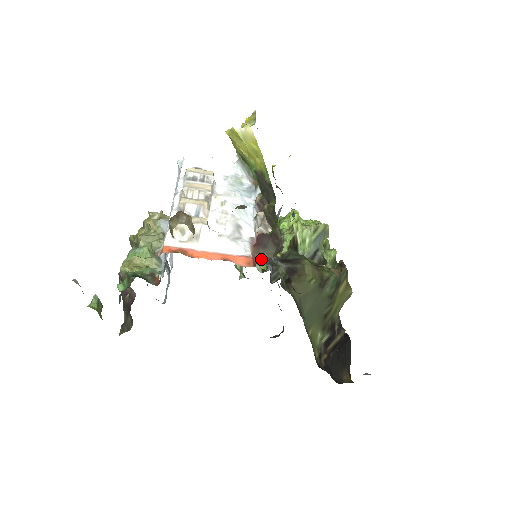
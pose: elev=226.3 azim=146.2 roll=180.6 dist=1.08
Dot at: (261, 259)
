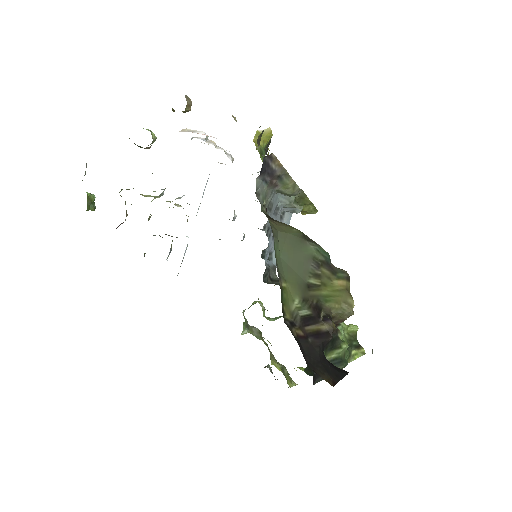
Dot at: (272, 320)
